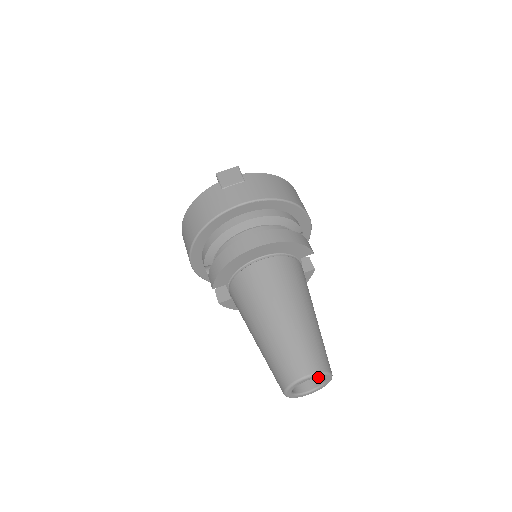
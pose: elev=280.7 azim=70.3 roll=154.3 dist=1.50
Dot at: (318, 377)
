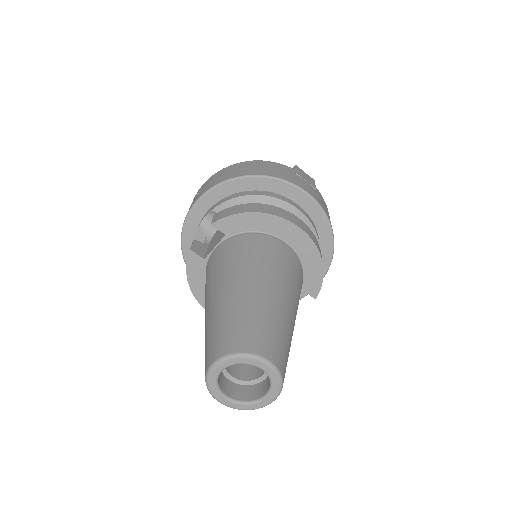
Dot at: (250, 392)
